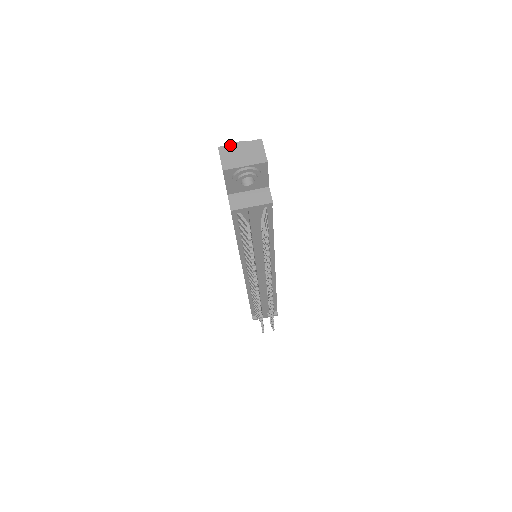
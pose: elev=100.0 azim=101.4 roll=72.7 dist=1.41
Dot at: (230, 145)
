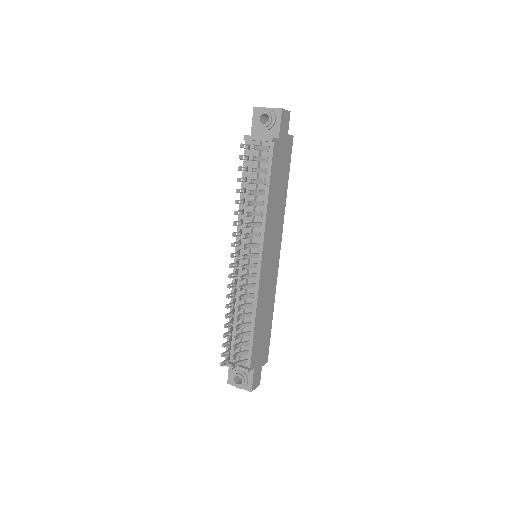
Dot at: occluded
